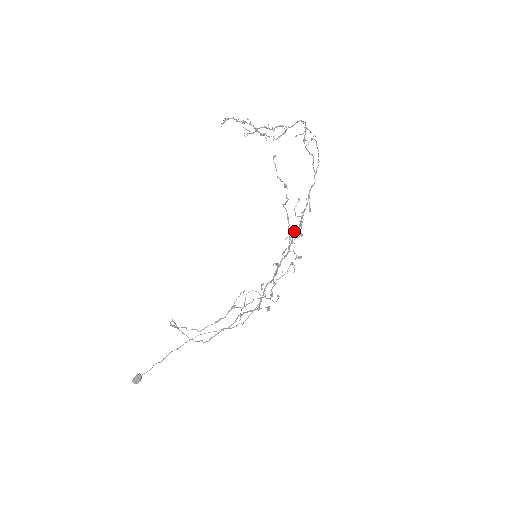
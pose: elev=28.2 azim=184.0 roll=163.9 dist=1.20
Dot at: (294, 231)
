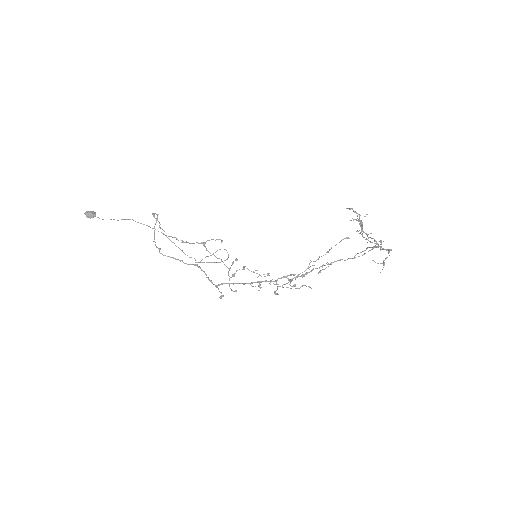
Dot at: occluded
